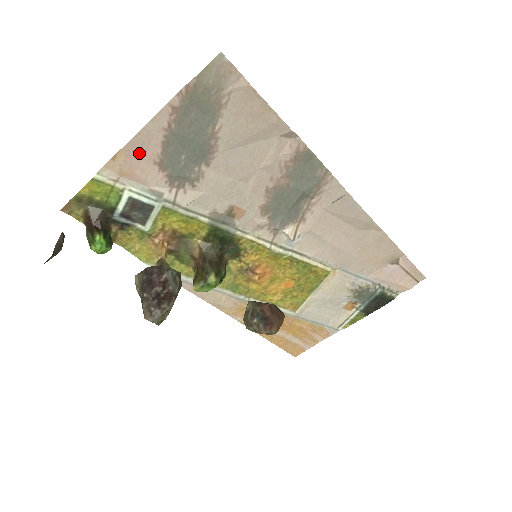
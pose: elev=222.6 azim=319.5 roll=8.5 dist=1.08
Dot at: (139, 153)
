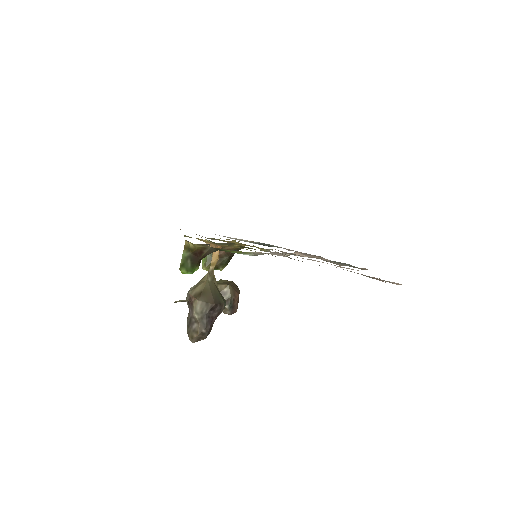
Dot at: occluded
